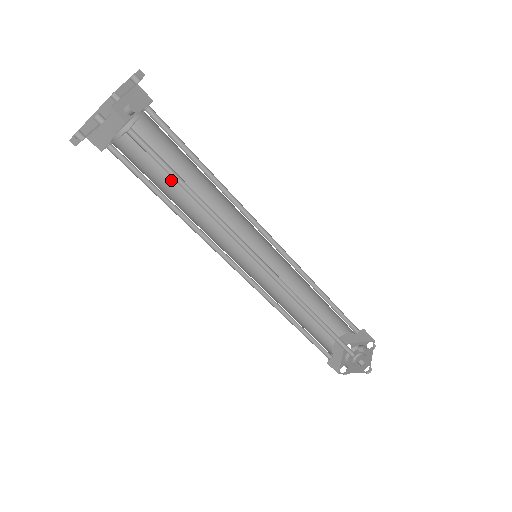
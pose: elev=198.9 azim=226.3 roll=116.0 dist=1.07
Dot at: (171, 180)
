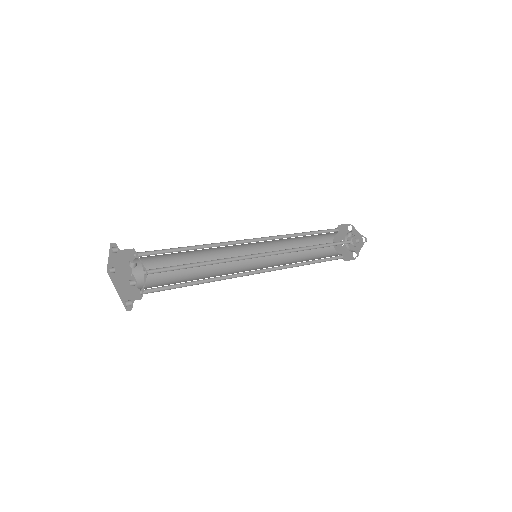
Dot at: (180, 273)
